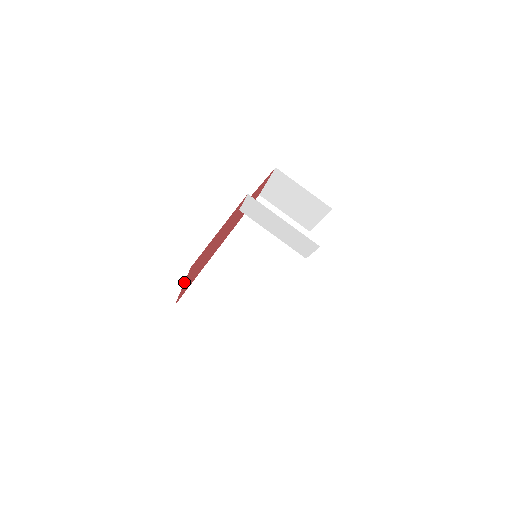
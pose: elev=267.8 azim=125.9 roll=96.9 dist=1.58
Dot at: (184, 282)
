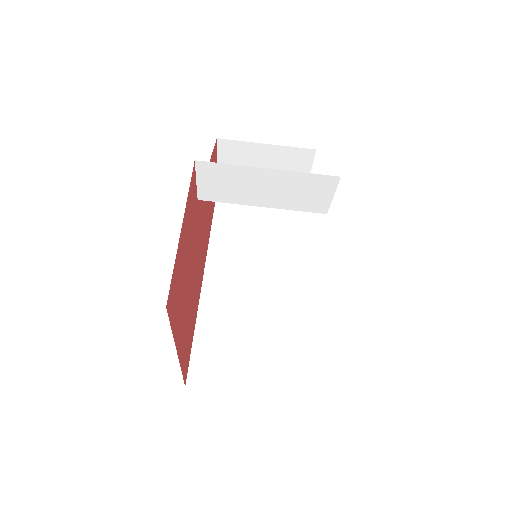
Dot at: occluded
